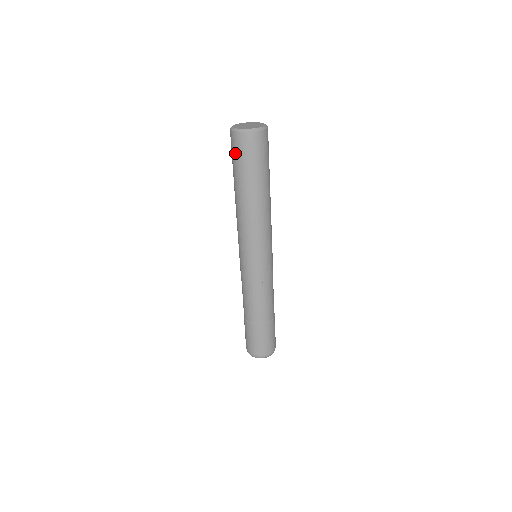
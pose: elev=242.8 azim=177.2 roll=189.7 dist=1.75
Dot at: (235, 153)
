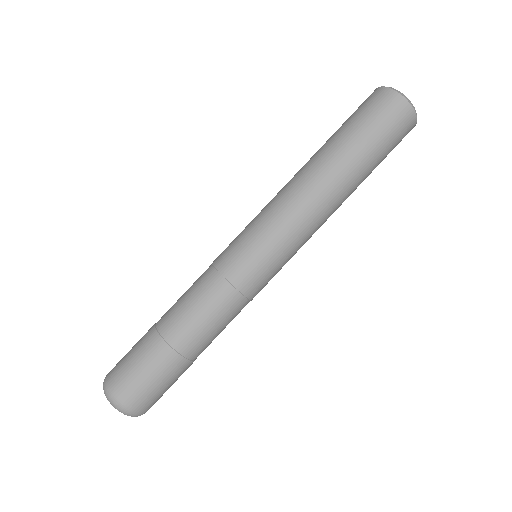
Dot at: (377, 116)
